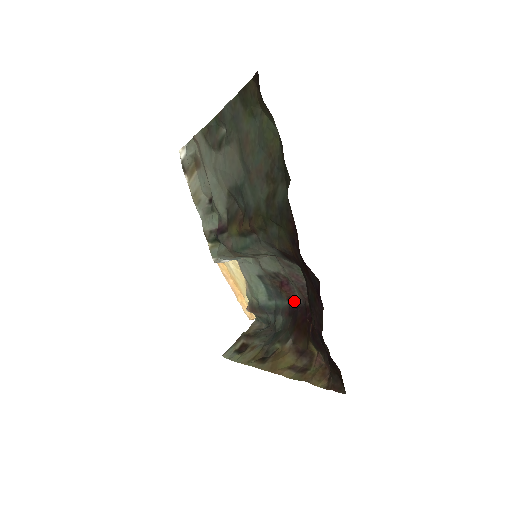
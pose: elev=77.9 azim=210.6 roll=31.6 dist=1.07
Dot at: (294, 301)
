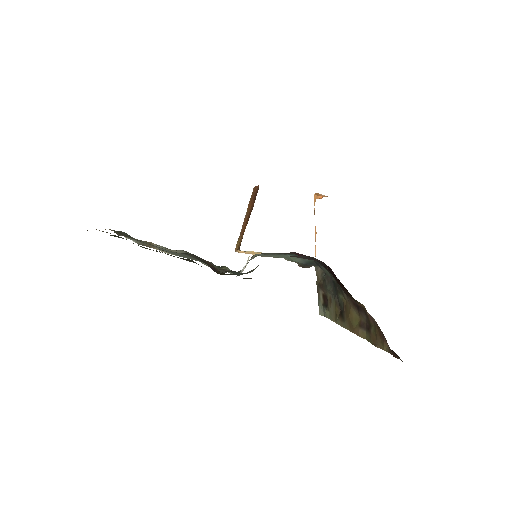
Dot at: occluded
